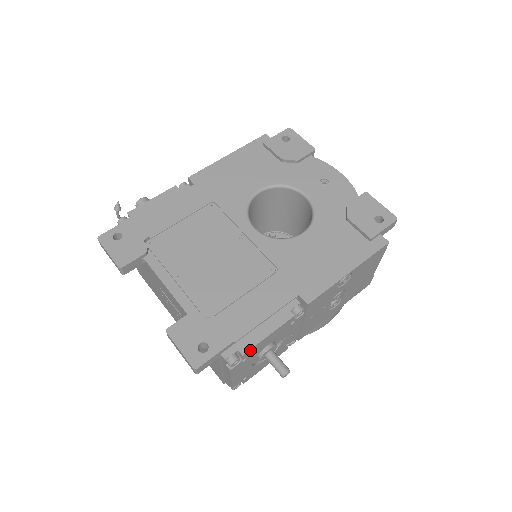
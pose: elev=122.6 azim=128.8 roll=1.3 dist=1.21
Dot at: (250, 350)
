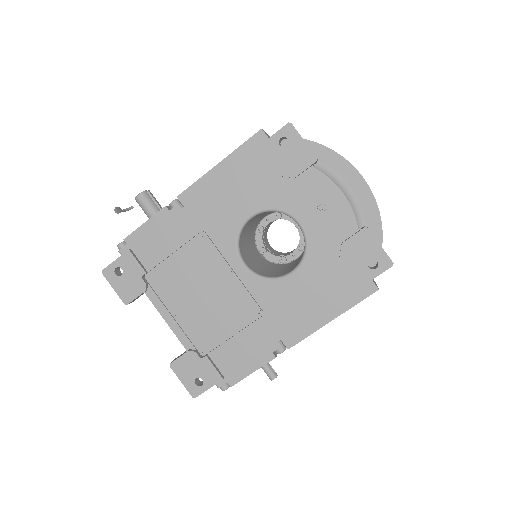
Dot at: occluded
